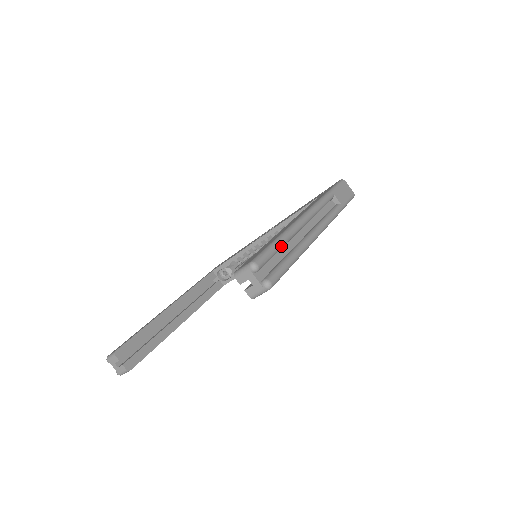
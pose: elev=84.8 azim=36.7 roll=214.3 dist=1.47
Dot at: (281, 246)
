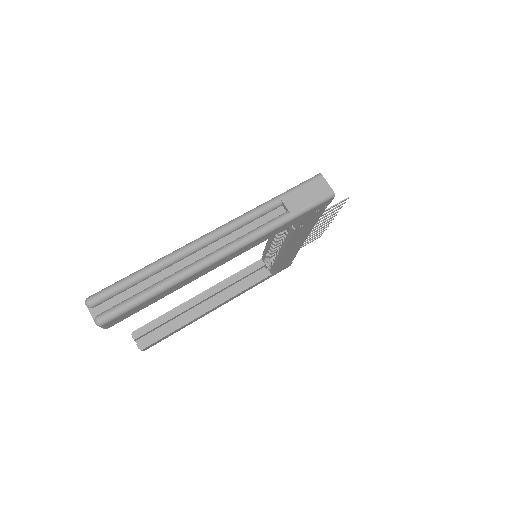
Dot at: (139, 278)
